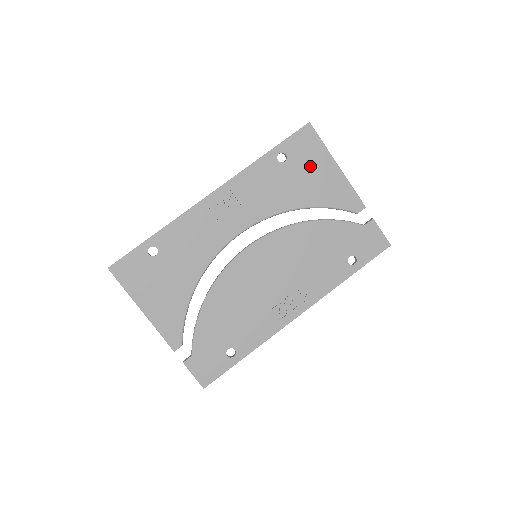
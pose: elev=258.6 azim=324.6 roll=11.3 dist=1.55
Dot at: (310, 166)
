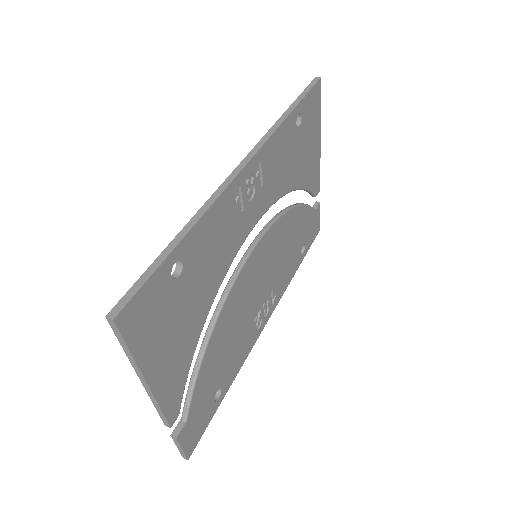
Dot at: (309, 136)
